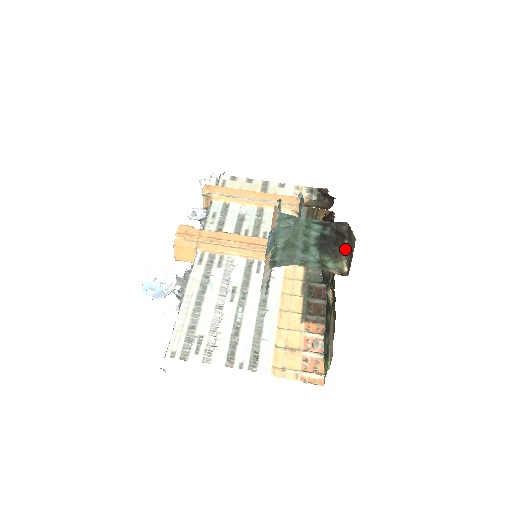
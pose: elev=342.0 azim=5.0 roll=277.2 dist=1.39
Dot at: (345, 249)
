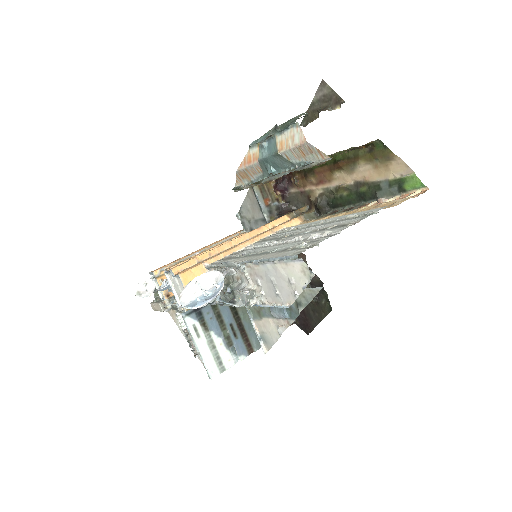
Dot at: (321, 110)
